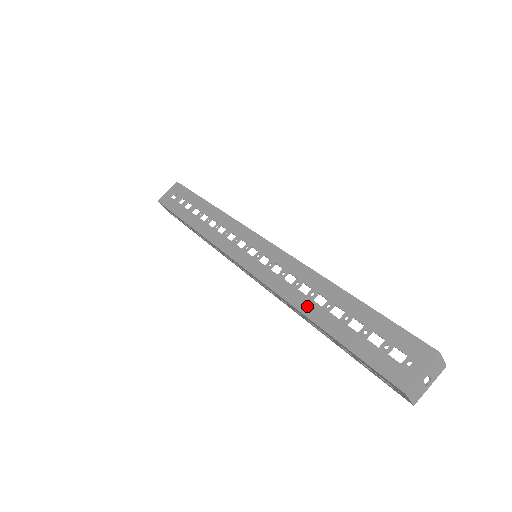
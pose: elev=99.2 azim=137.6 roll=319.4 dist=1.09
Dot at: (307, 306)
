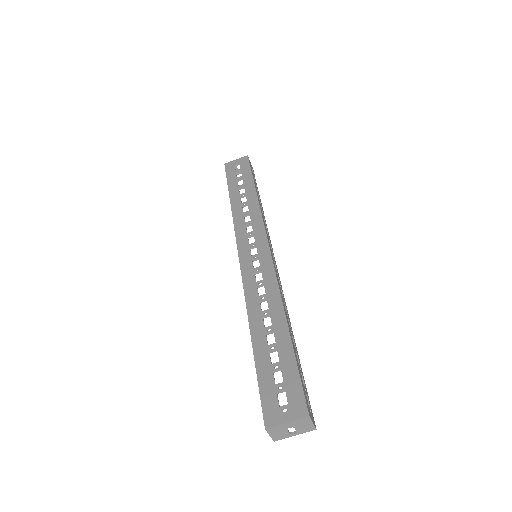
Dot at: (256, 320)
